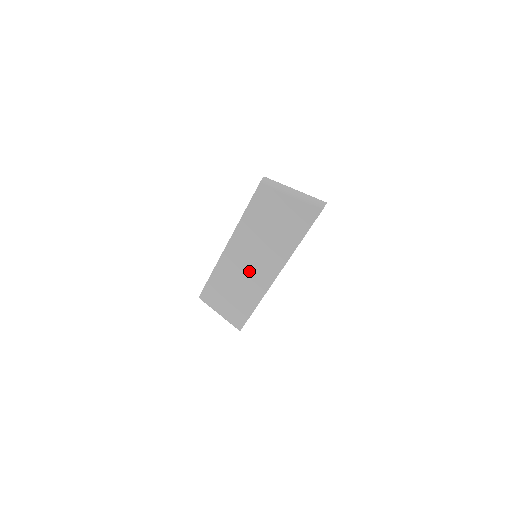
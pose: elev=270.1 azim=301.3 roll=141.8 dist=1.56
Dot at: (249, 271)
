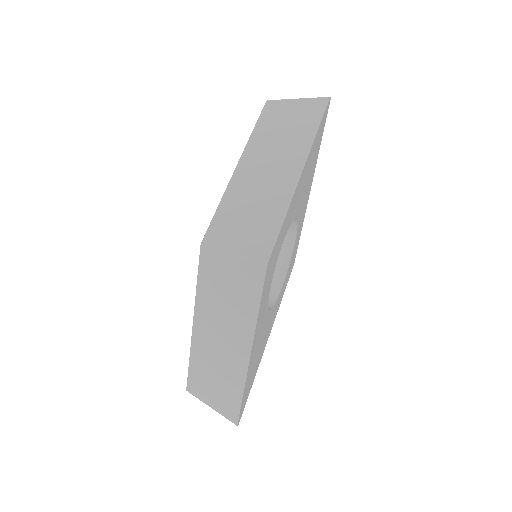
Dot at: (268, 179)
